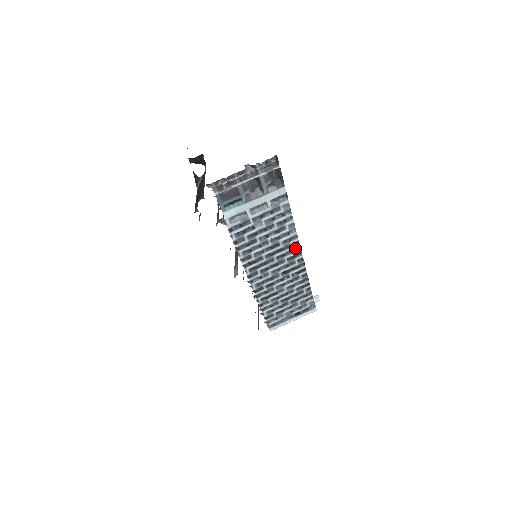
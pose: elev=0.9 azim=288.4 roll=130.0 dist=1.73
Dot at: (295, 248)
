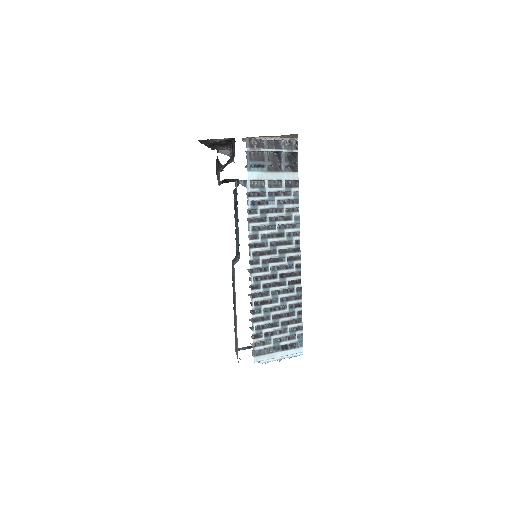
Dot at: (295, 249)
